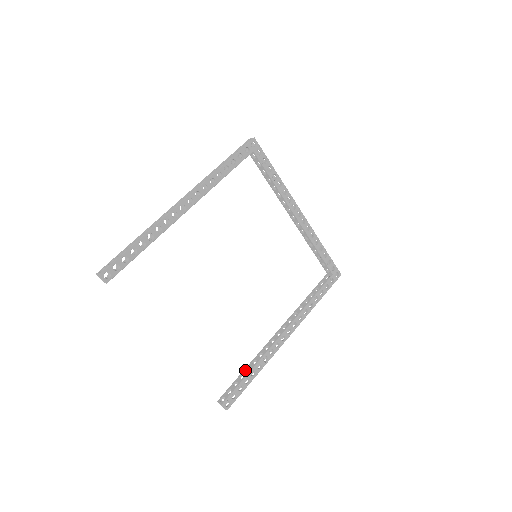
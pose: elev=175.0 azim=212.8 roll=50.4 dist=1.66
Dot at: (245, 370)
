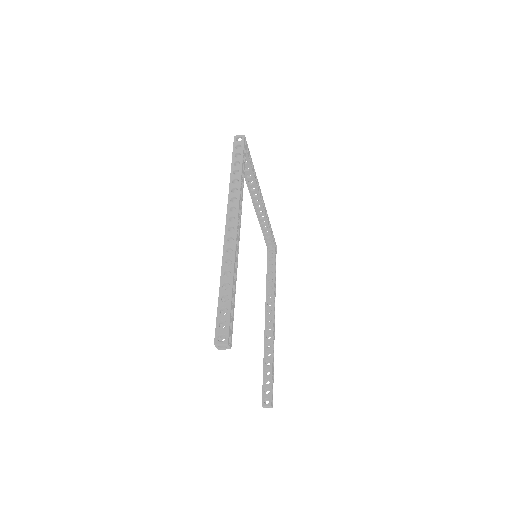
Dot at: (265, 365)
